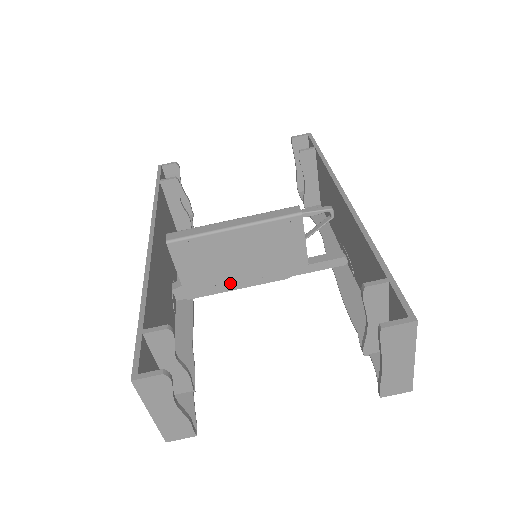
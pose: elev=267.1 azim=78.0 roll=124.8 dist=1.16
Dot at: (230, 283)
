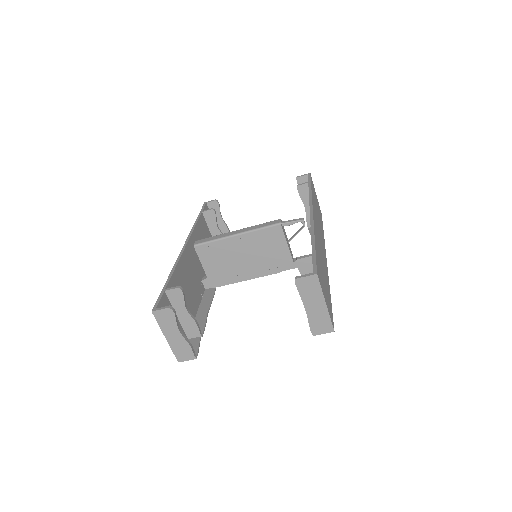
Dot at: (240, 276)
